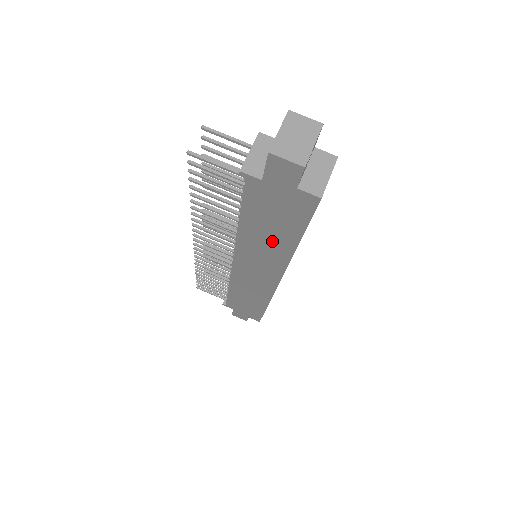
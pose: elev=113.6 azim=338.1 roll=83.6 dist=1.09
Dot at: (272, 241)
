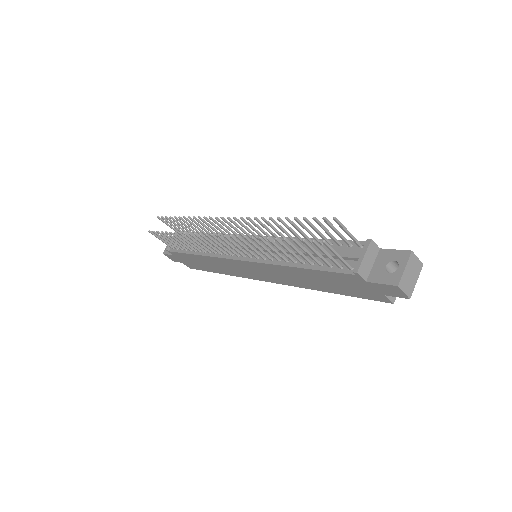
Dot at: (309, 281)
